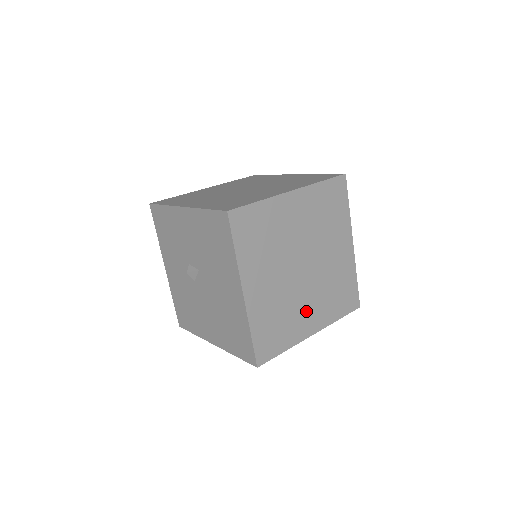
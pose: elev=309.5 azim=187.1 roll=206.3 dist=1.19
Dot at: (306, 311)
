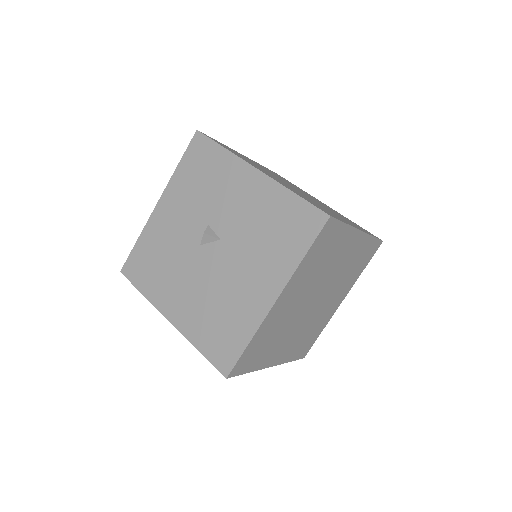
Dot at: (285, 343)
